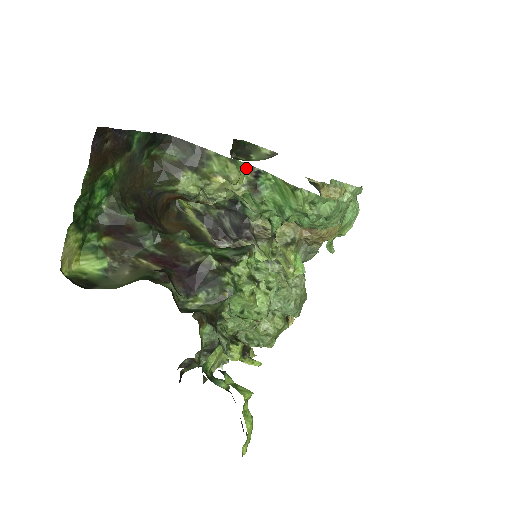
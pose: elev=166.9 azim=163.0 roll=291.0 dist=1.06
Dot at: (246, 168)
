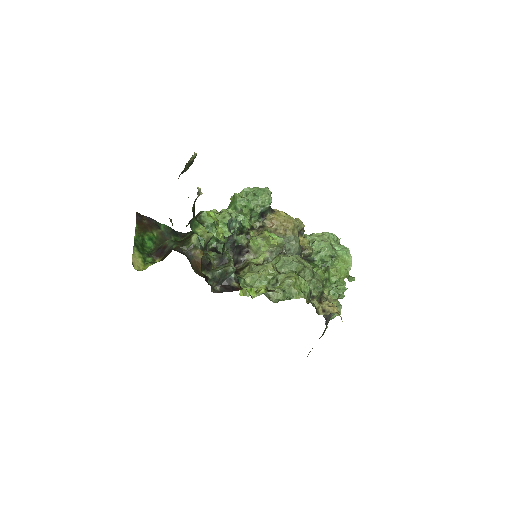
Dot at: occluded
